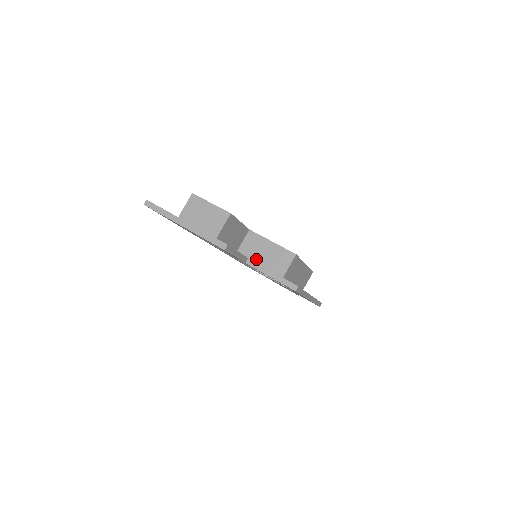
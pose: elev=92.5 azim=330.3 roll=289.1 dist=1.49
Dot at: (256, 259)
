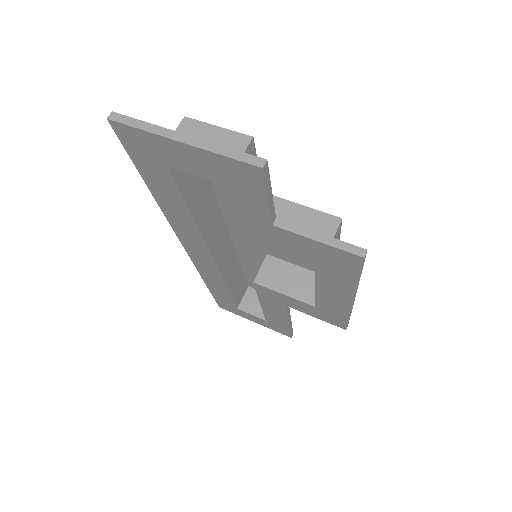
Dot at: occluded
